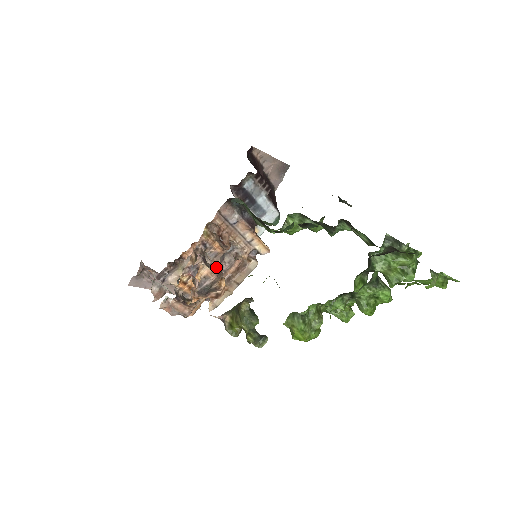
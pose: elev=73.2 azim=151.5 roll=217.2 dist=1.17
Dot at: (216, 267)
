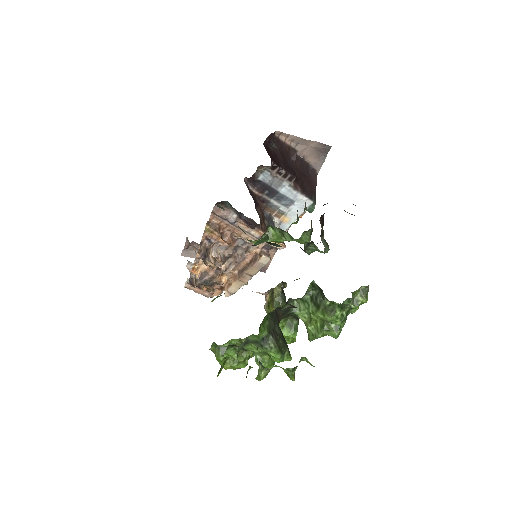
Dot at: (212, 265)
